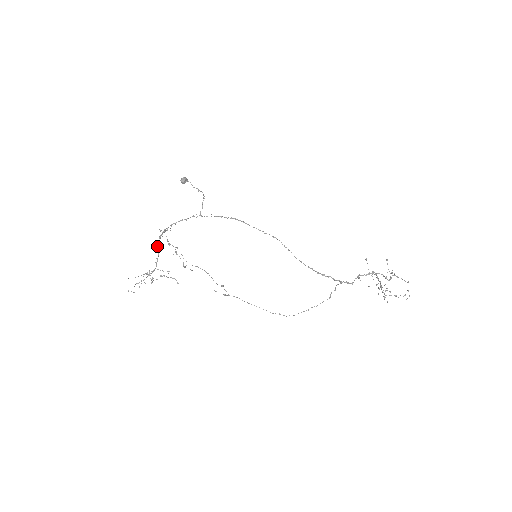
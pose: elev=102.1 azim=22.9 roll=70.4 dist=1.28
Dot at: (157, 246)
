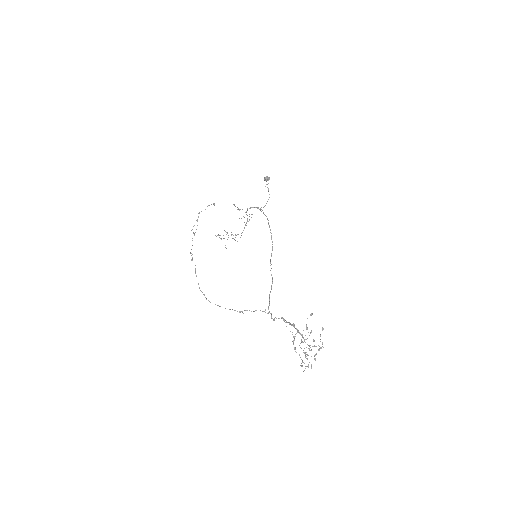
Dot at: occluded
